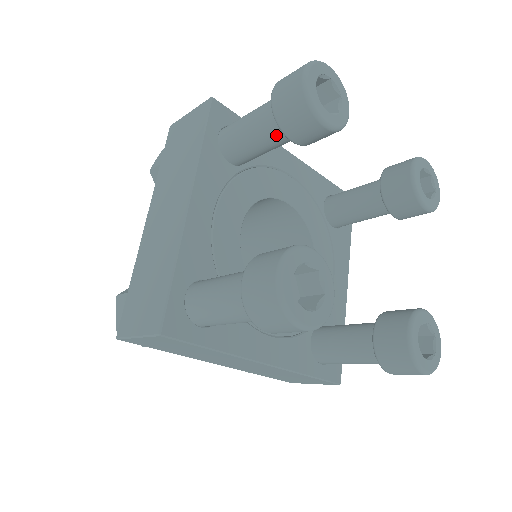
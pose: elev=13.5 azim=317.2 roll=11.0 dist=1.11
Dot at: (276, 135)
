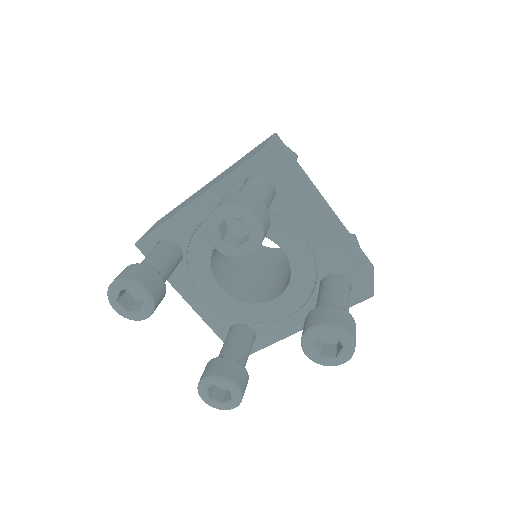
Dot at: occluded
